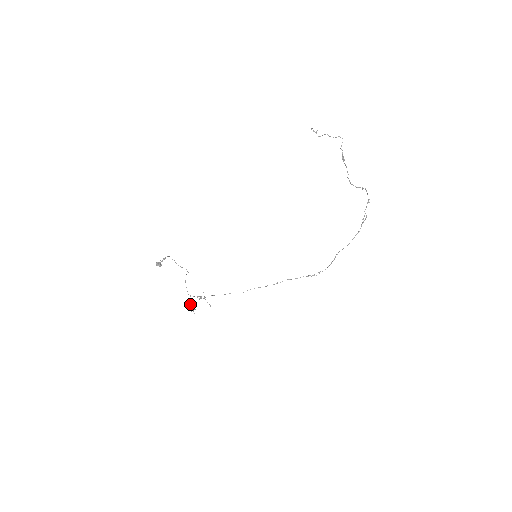
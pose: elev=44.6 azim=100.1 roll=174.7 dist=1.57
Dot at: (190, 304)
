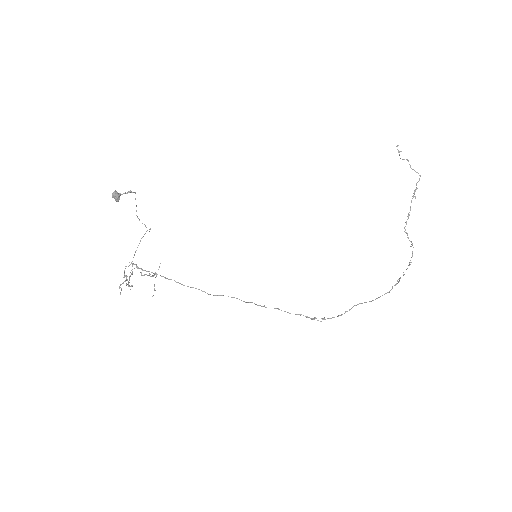
Dot at: (125, 275)
